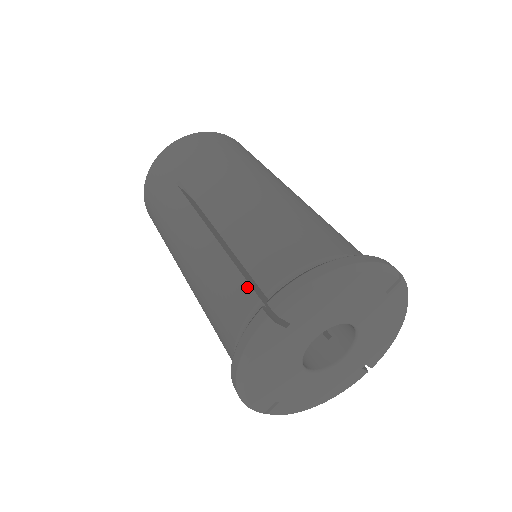
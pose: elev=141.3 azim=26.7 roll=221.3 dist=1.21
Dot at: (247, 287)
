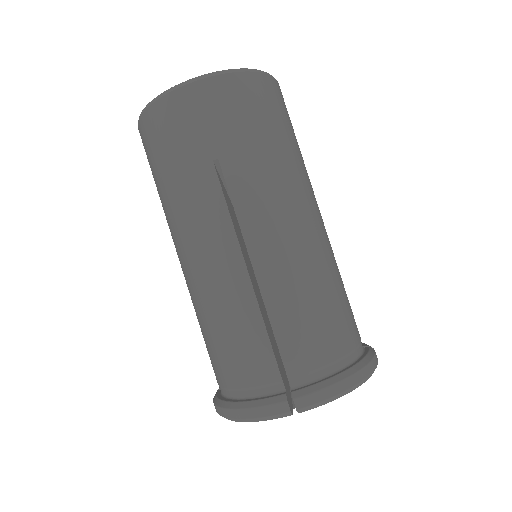
Dot at: (273, 360)
